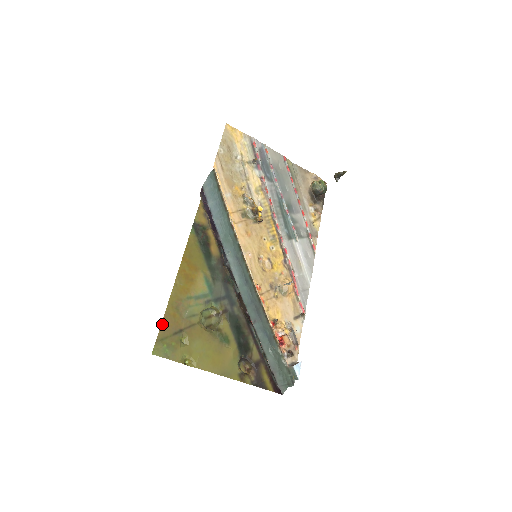
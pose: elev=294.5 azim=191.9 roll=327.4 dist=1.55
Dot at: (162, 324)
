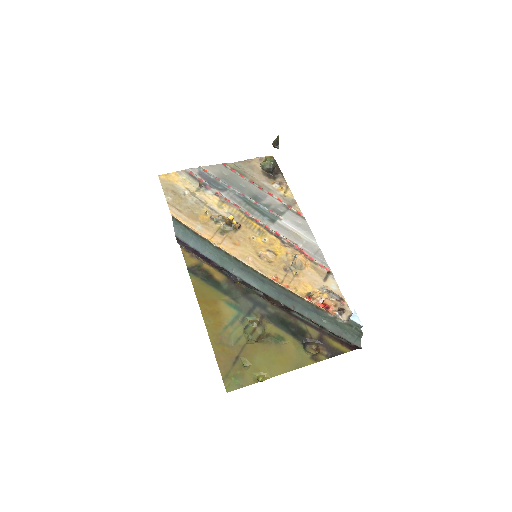
Dot at: (218, 364)
